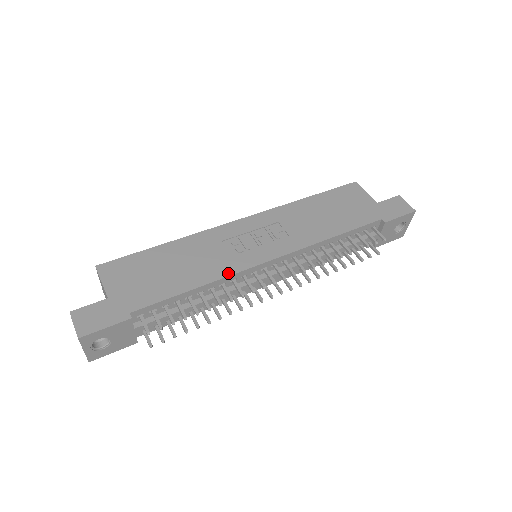
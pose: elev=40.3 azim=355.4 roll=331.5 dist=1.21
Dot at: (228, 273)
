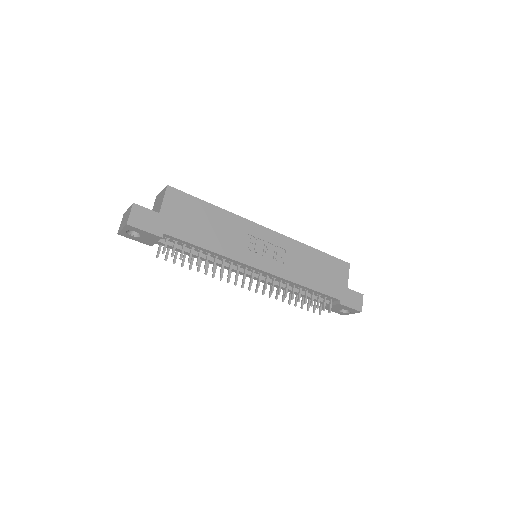
Dot at: (233, 257)
